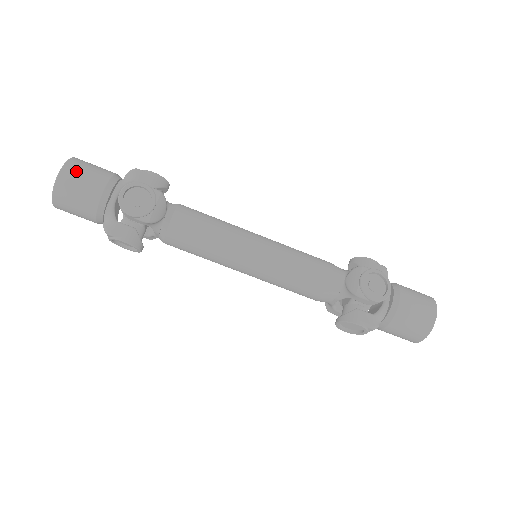
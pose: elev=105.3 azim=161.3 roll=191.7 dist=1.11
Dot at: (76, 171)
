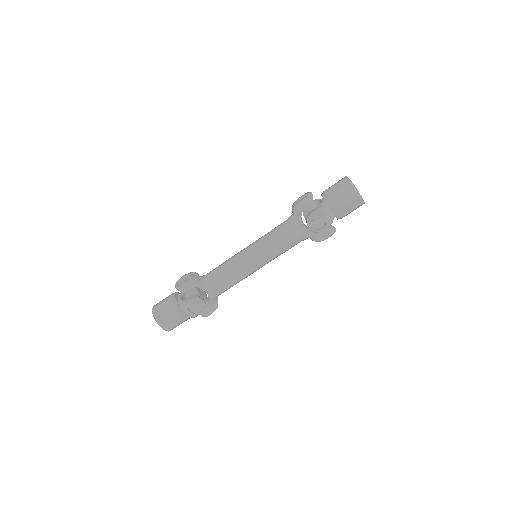
Dot at: occluded
